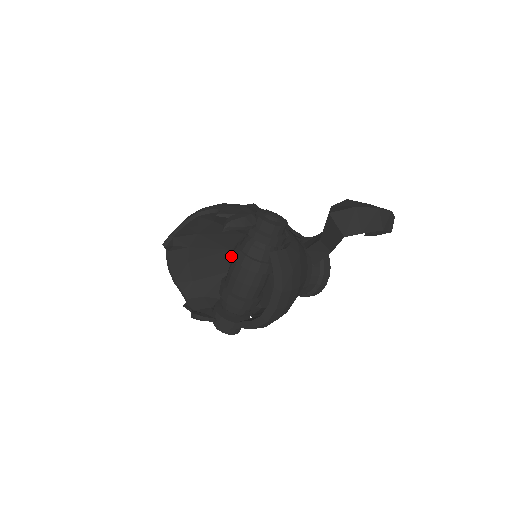
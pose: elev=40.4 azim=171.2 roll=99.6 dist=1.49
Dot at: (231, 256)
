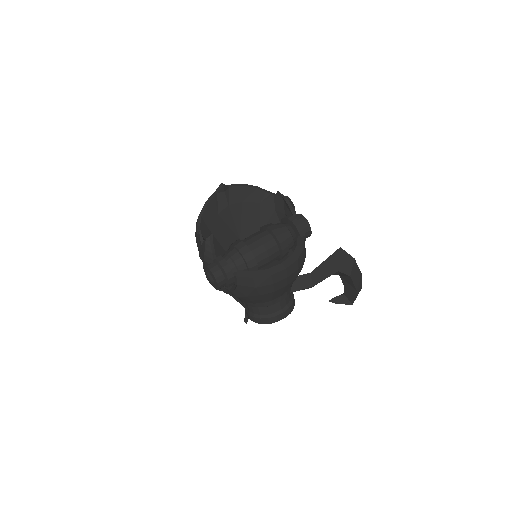
Dot at: occluded
